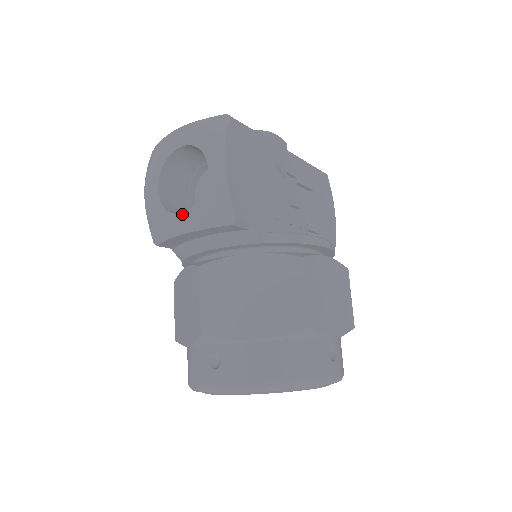
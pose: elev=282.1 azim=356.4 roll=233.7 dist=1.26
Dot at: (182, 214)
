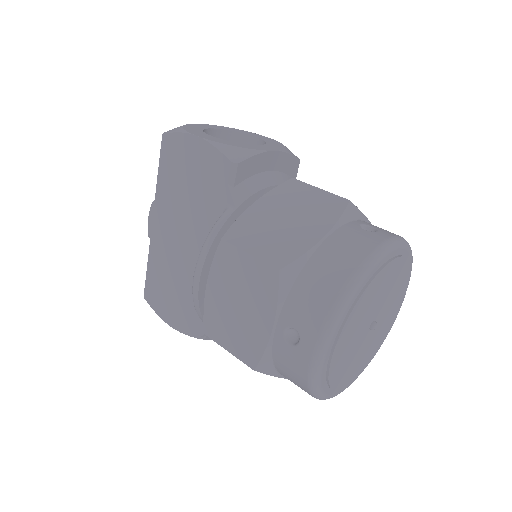
Dot at: (259, 145)
